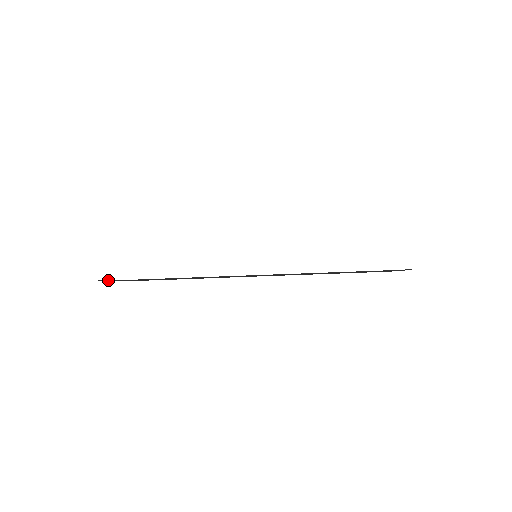
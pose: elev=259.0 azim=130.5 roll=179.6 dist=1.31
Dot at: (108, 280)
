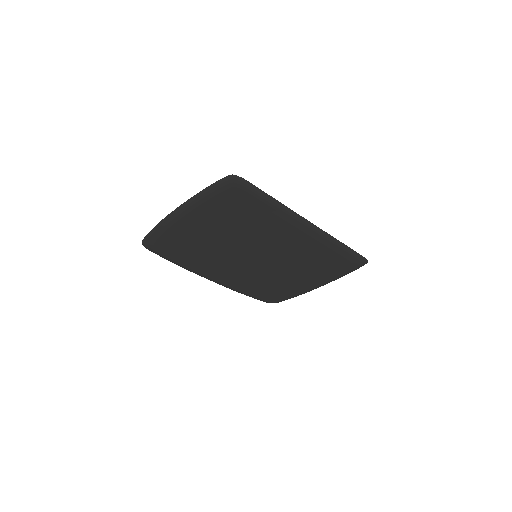
Dot at: (242, 178)
